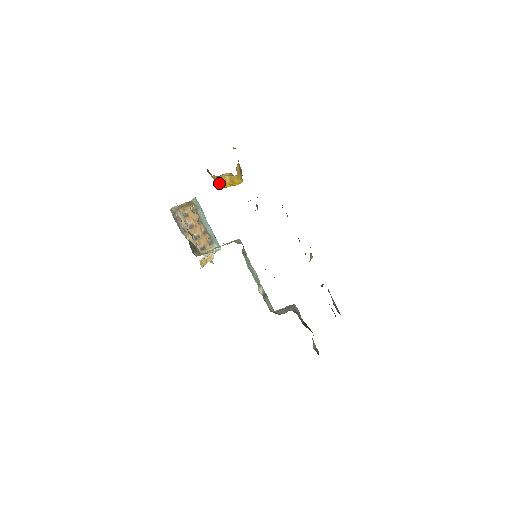
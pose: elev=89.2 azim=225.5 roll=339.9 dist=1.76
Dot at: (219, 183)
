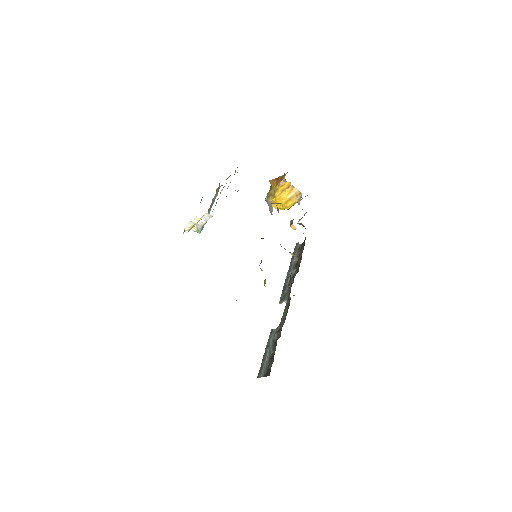
Dot at: (278, 192)
